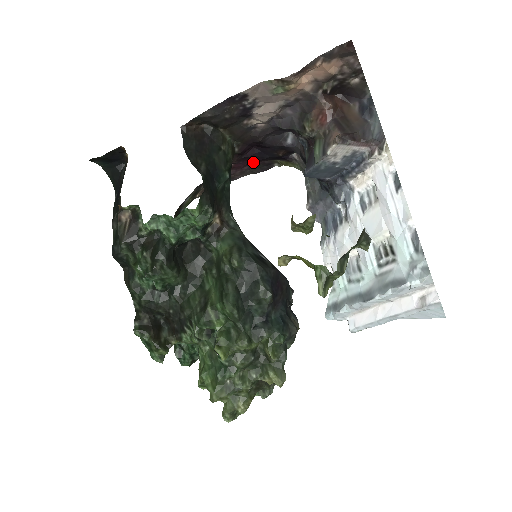
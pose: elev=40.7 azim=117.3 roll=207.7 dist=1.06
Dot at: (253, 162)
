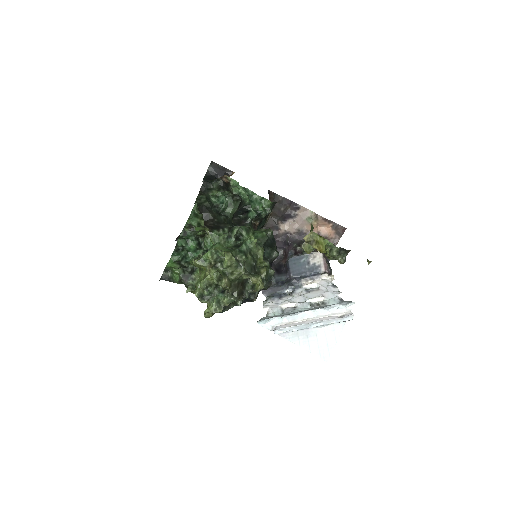
Dot at: occluded
